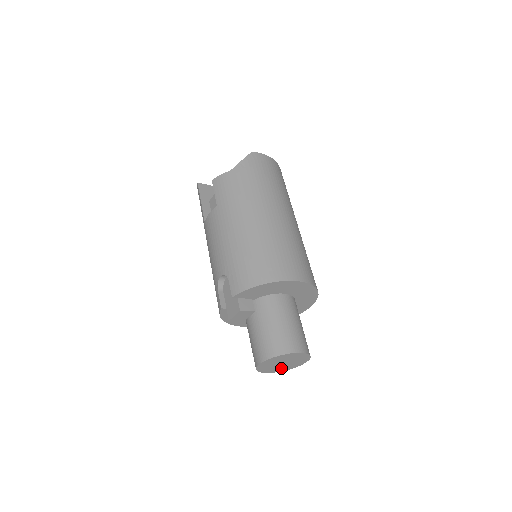
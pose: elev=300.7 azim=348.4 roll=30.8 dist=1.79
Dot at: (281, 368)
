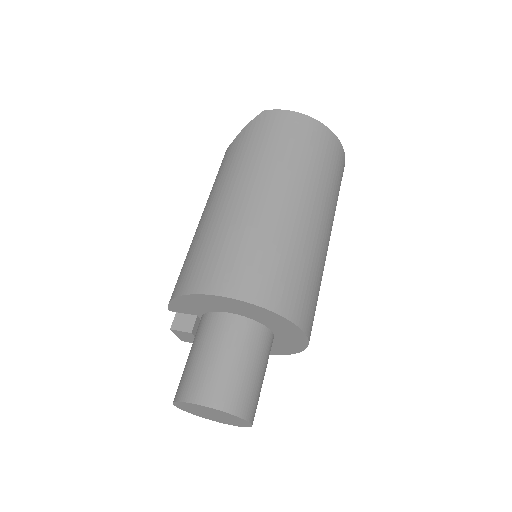
Dot at: (228, 421)
